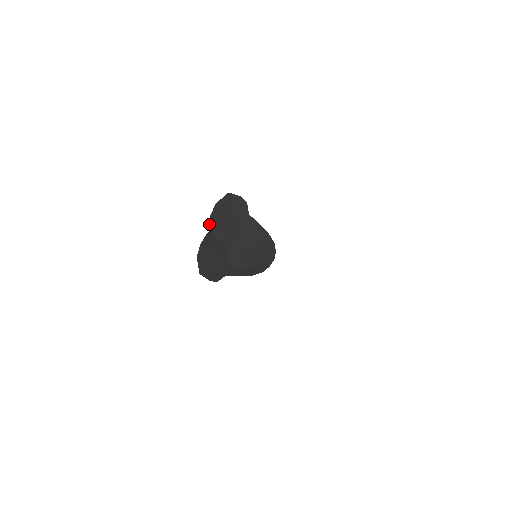
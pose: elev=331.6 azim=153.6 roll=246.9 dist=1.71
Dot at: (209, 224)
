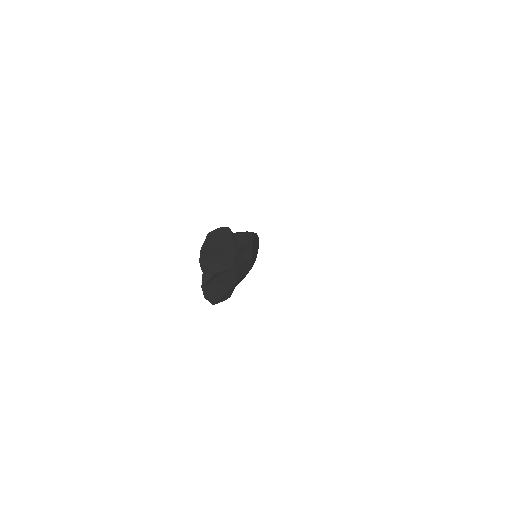
Dot at: (201, 268)
